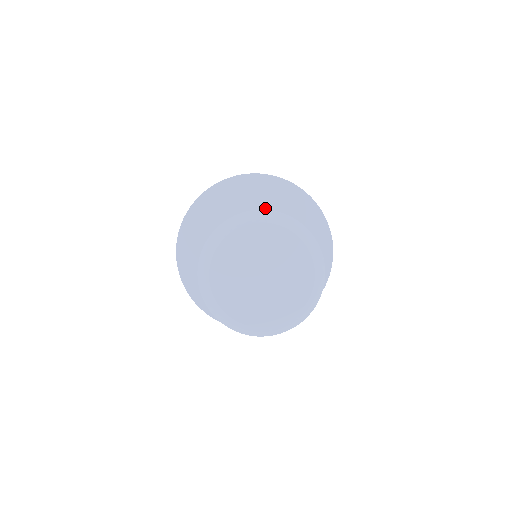
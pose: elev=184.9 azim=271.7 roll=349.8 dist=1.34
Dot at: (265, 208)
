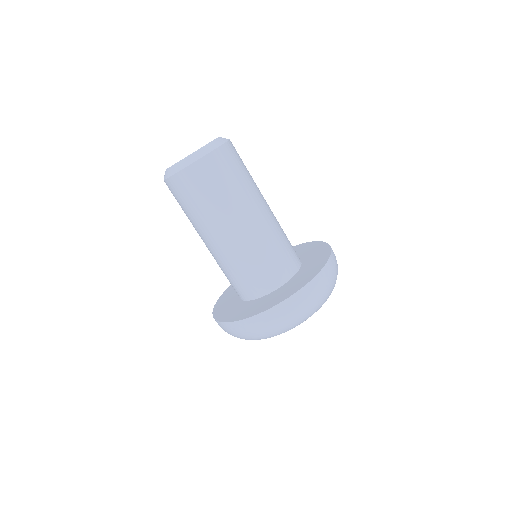
Dot at: occluded
